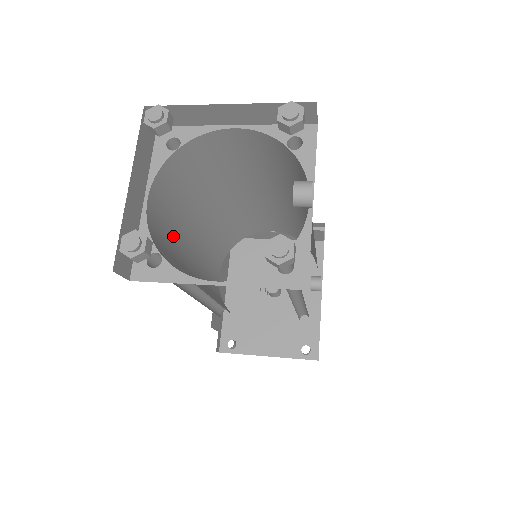
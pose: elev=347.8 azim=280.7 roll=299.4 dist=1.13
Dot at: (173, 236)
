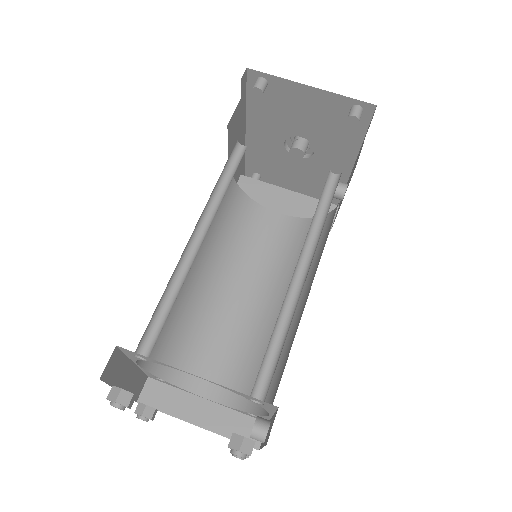
Dot at: occluded
